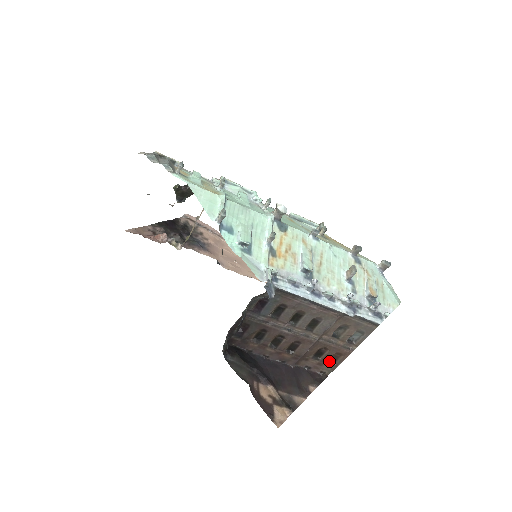
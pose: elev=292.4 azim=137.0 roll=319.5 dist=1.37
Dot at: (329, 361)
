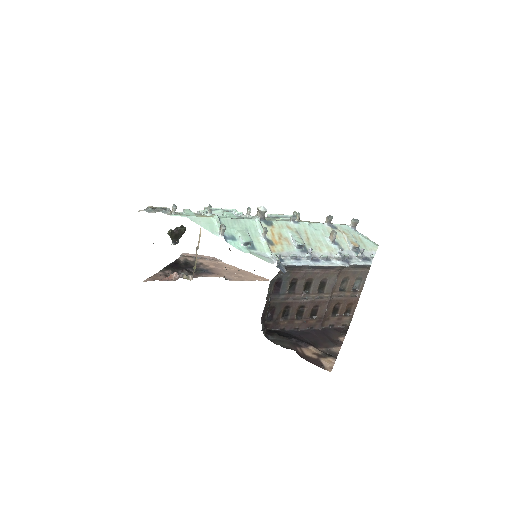
Dot at: (345, 314)
